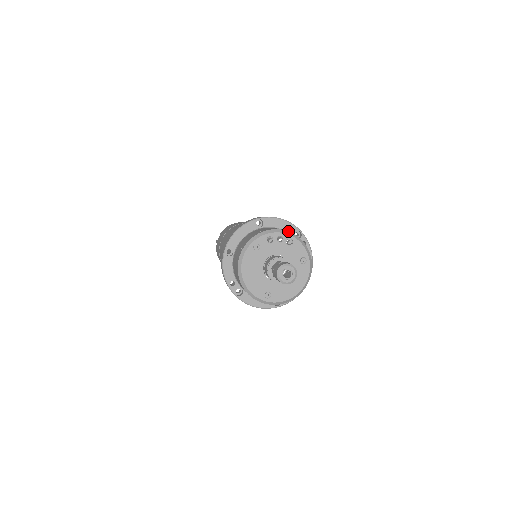
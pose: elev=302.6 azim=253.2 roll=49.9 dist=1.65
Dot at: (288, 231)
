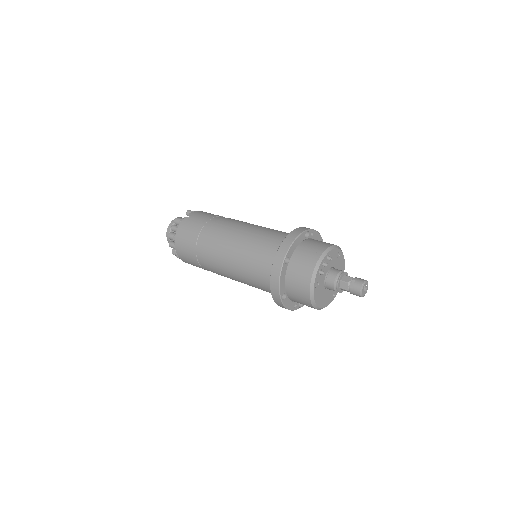
Dot at: (323, 253)
